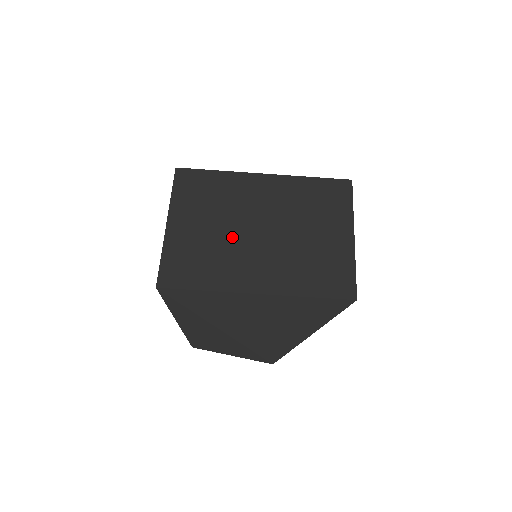
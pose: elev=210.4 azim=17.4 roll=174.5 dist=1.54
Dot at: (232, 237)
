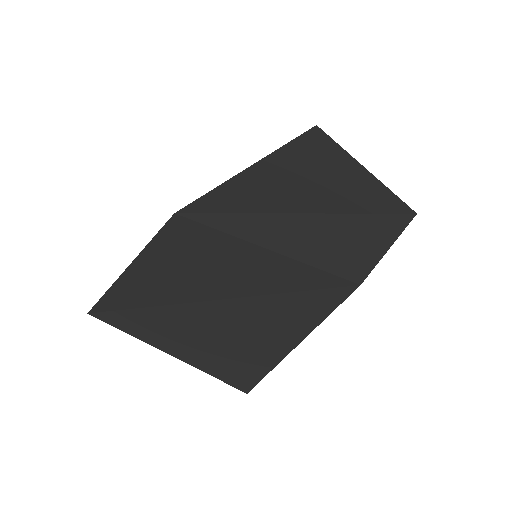
Dot at: occluded
